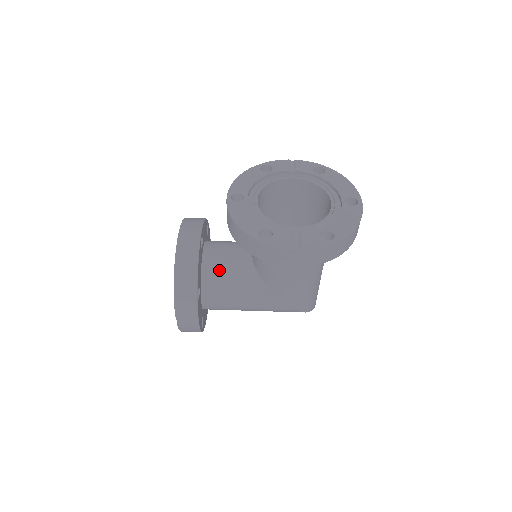
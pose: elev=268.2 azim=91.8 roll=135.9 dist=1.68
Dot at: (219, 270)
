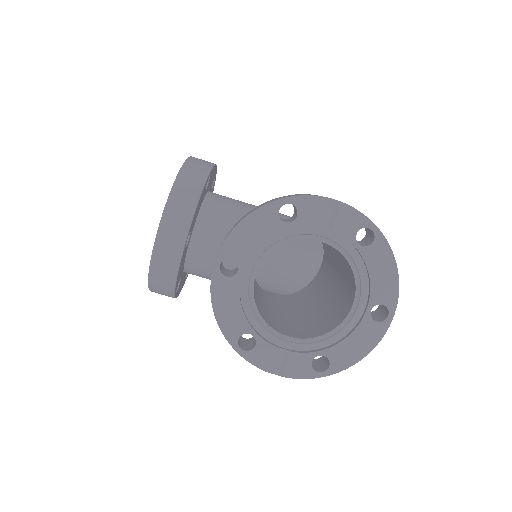
Dot at: (206, 265)
